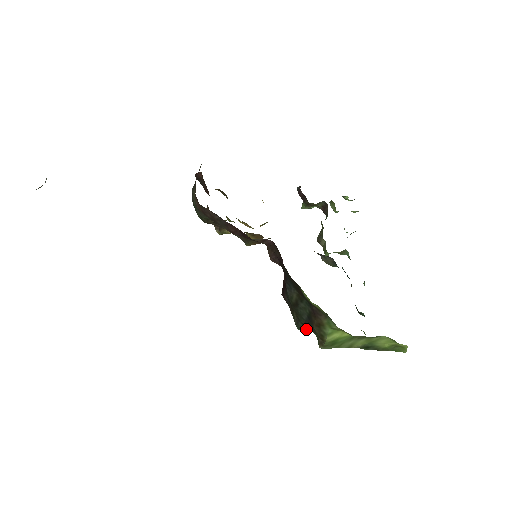
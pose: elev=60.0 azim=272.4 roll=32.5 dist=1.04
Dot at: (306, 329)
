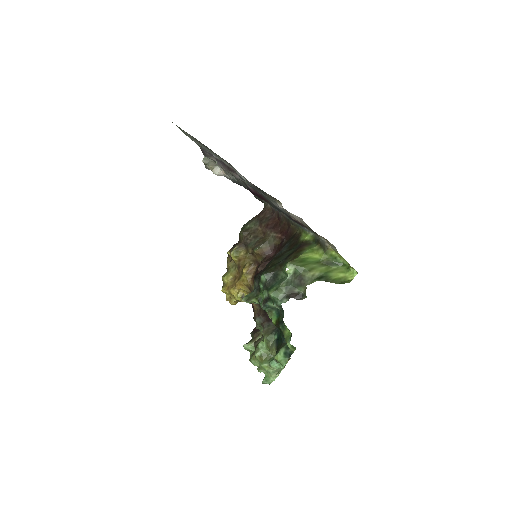
Dot at: (273, 271)
